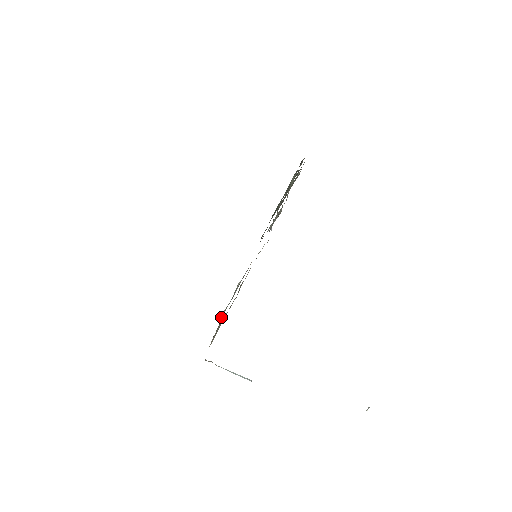
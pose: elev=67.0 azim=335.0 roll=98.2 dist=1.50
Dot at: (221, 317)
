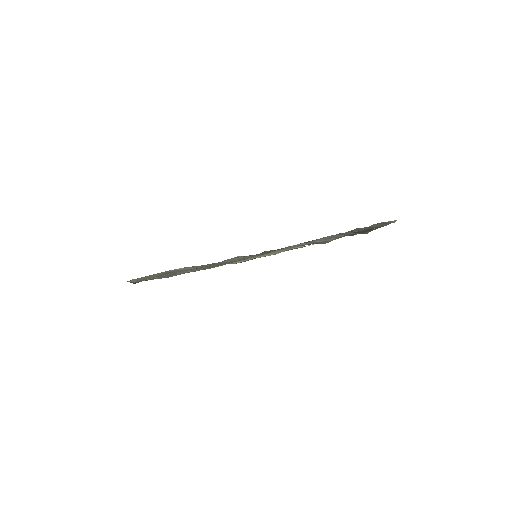
Dot at: occluded
